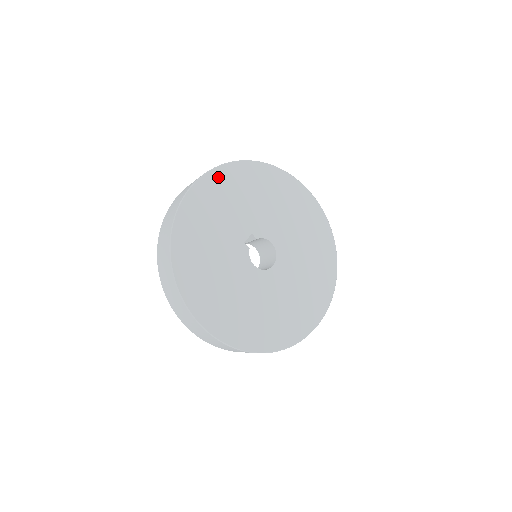
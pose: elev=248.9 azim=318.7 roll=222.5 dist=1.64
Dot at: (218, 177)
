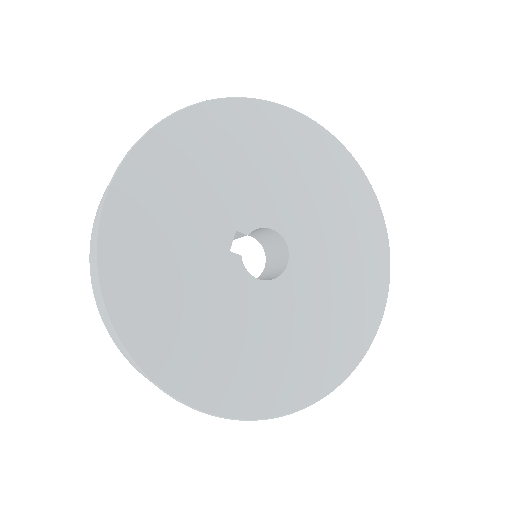
Dot at: (143, 163)
